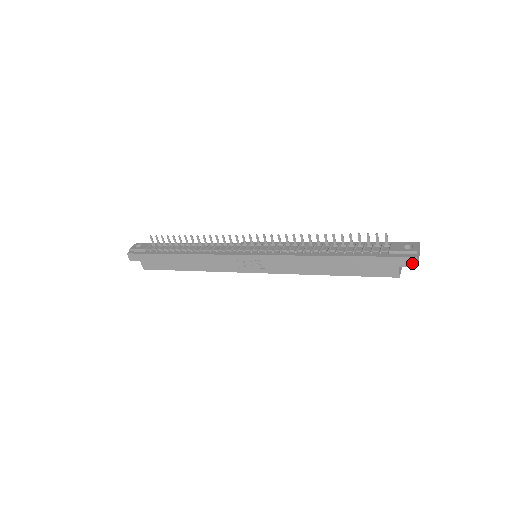
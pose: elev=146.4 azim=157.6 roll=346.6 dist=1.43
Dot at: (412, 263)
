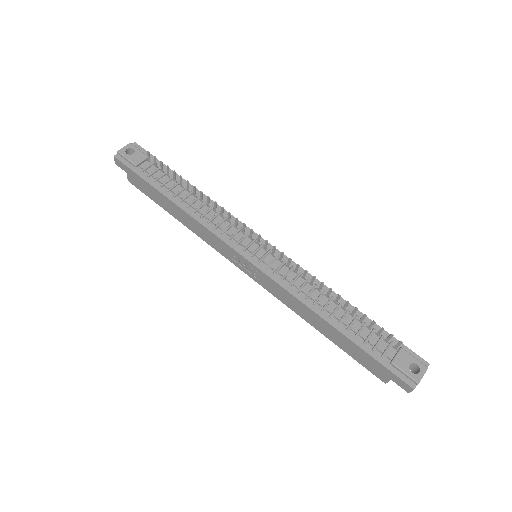
Dot at: (406, 388)
